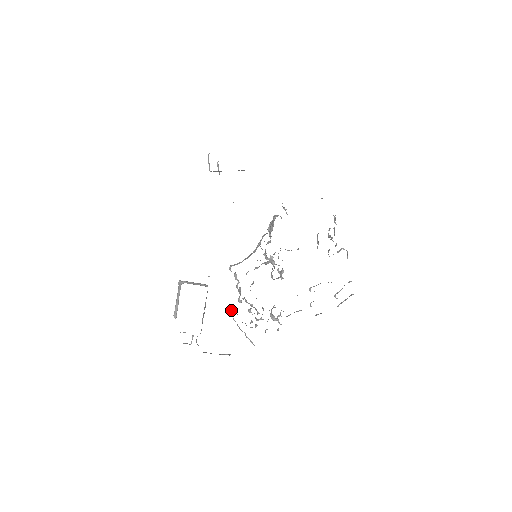
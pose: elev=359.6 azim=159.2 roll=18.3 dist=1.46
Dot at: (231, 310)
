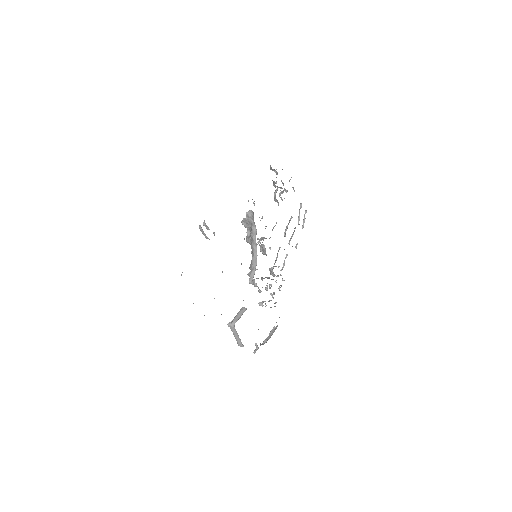
Dot at: (261, 303)
